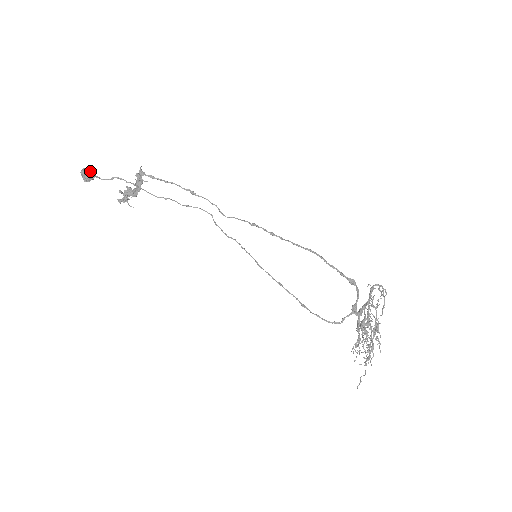
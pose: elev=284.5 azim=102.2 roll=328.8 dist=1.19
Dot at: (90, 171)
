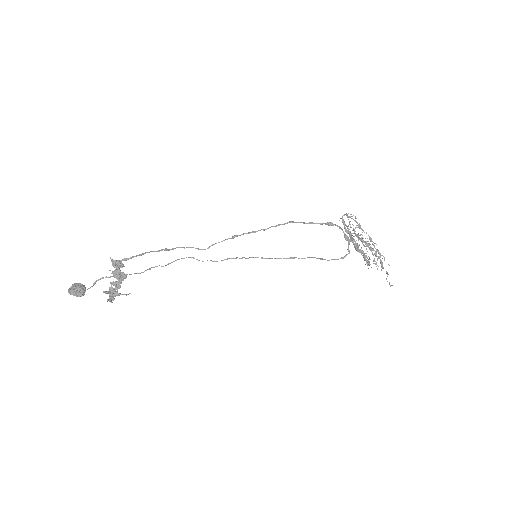
Dot at: (78, 285)
